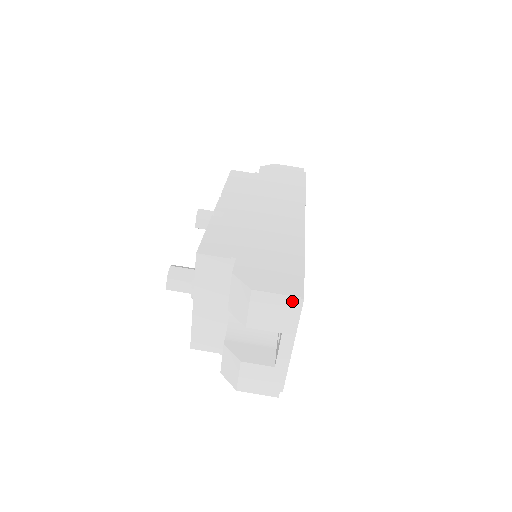
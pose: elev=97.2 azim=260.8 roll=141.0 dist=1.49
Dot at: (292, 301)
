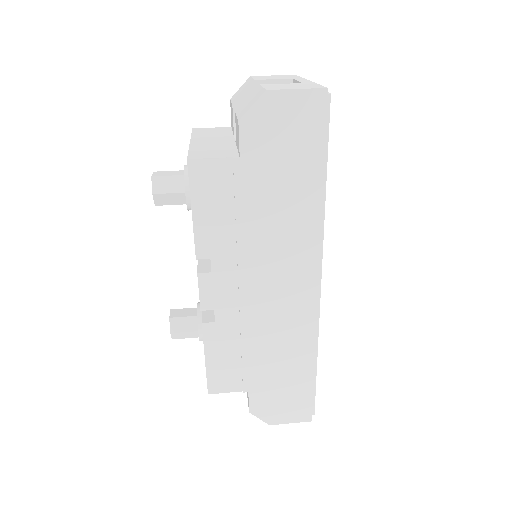
Dot at: occluded
